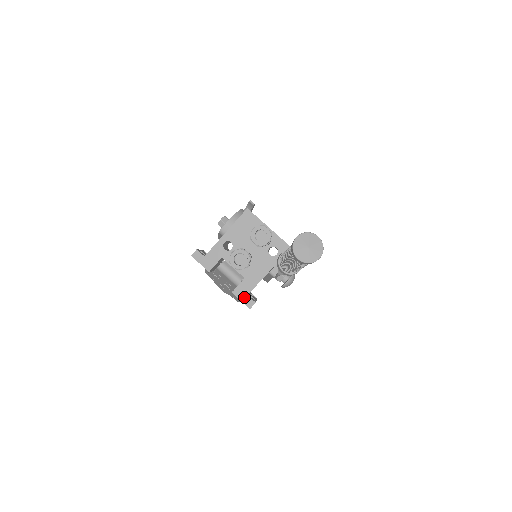
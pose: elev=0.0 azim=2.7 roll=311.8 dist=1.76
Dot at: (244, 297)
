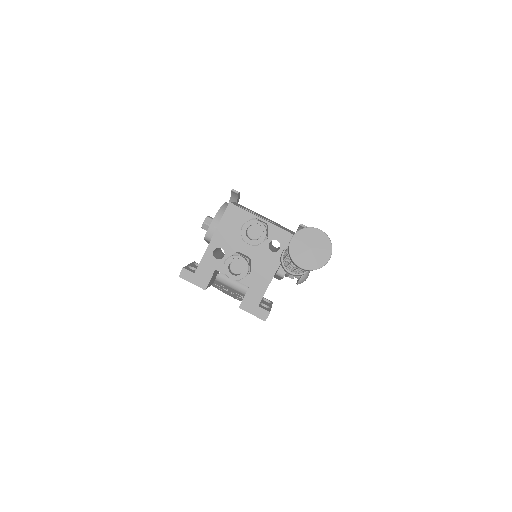
Dot at: (254, 309)
